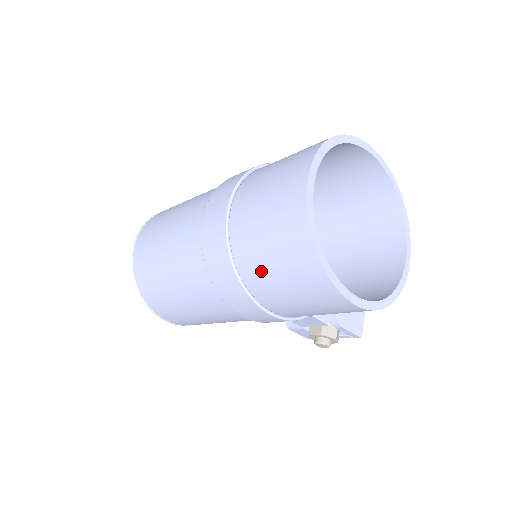
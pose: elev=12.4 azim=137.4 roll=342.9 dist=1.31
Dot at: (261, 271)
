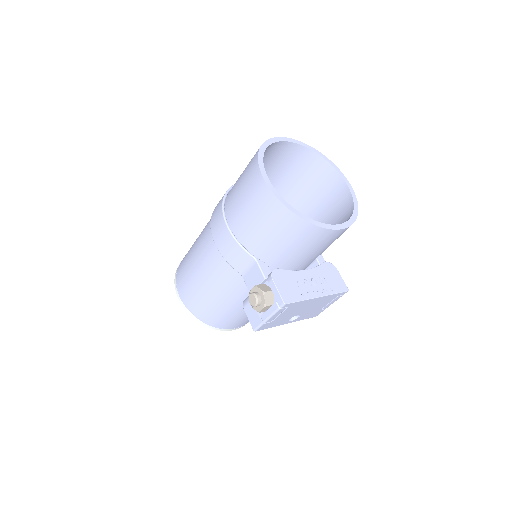
Dot at: (235, 184)
